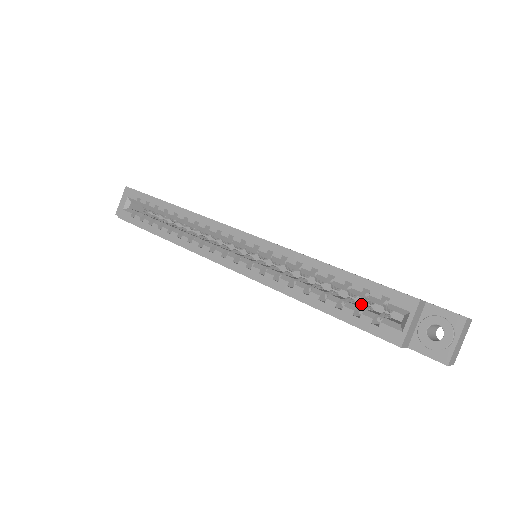
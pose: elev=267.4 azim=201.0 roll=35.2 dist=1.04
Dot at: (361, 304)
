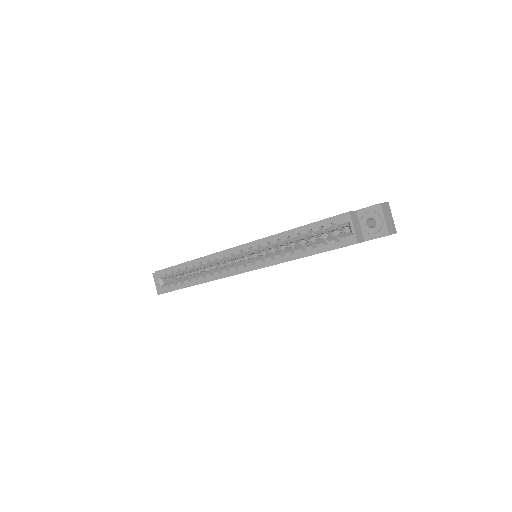
Dot at: occluded
